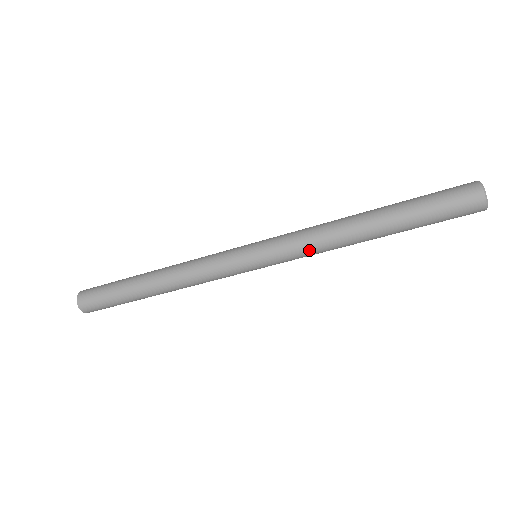
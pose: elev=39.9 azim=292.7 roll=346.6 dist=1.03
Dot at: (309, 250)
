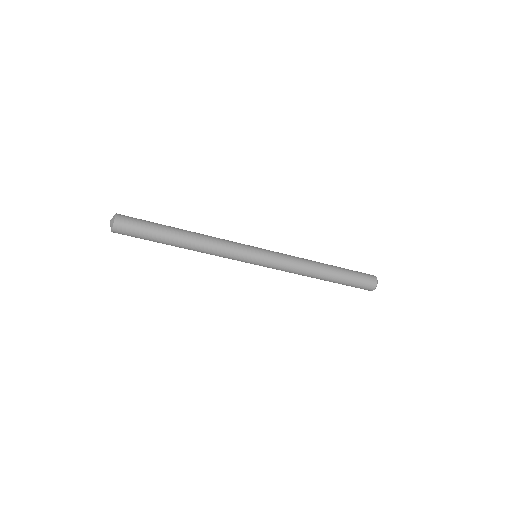
Dot at: (291, 268)
